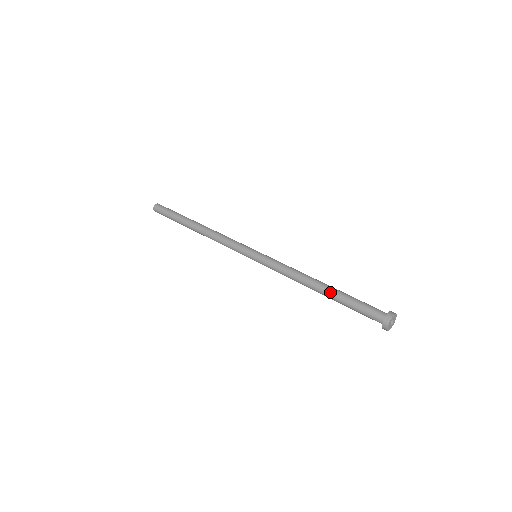
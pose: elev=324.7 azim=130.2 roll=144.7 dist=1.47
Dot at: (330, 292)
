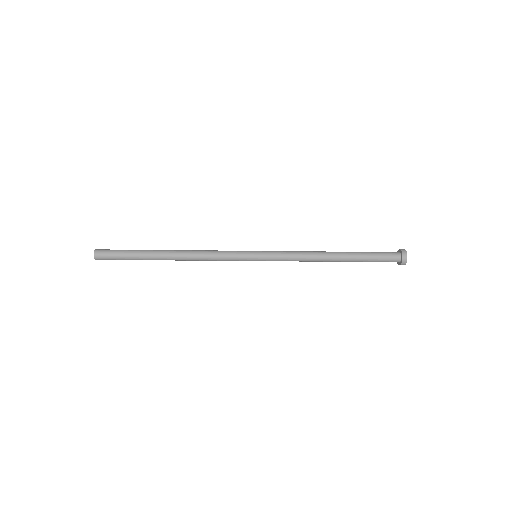
Dot at: (347, 252)
